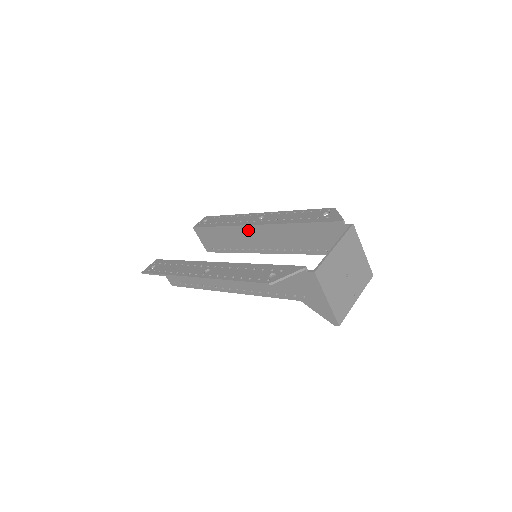
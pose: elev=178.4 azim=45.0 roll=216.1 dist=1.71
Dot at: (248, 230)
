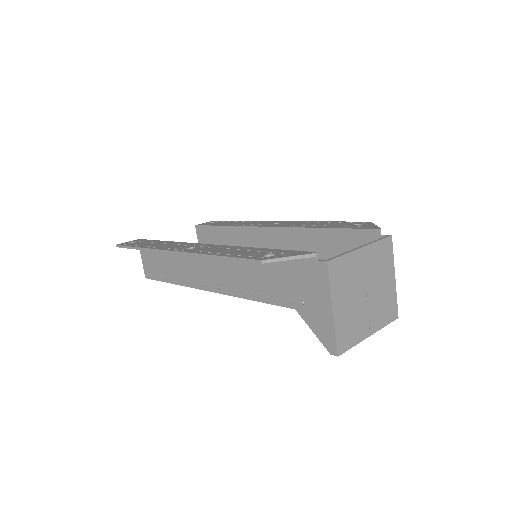
Dot at: (257, 233)
